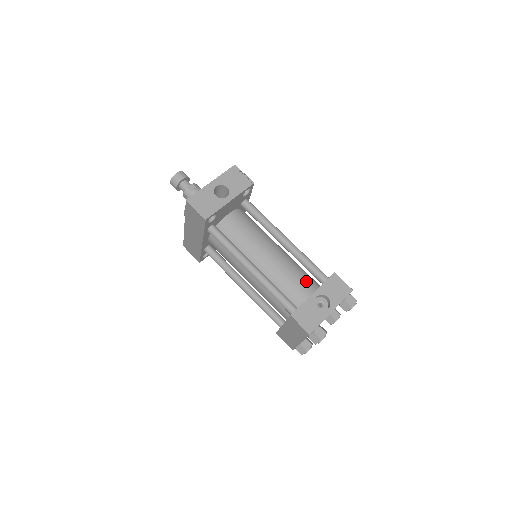
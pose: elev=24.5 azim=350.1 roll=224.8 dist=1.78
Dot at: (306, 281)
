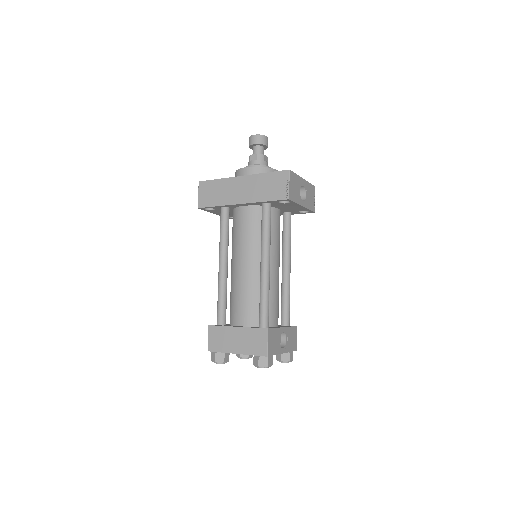
Dot at: occluded
